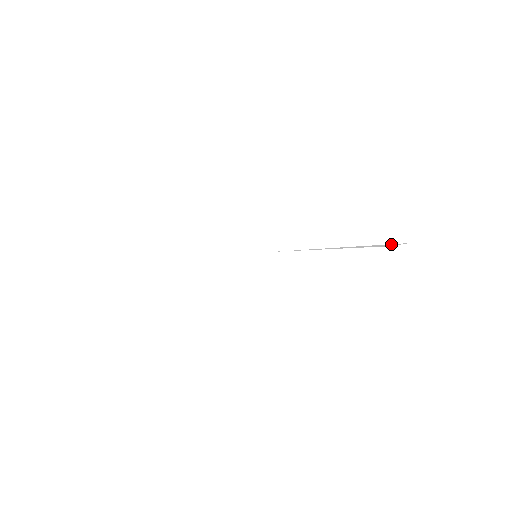
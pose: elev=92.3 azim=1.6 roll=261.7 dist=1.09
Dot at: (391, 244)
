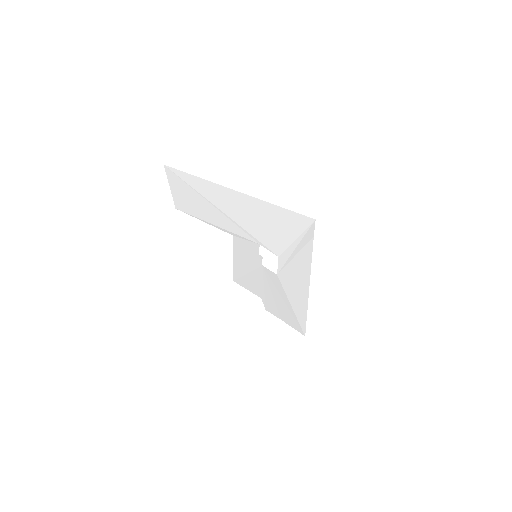
Dot at: (311, 228)
